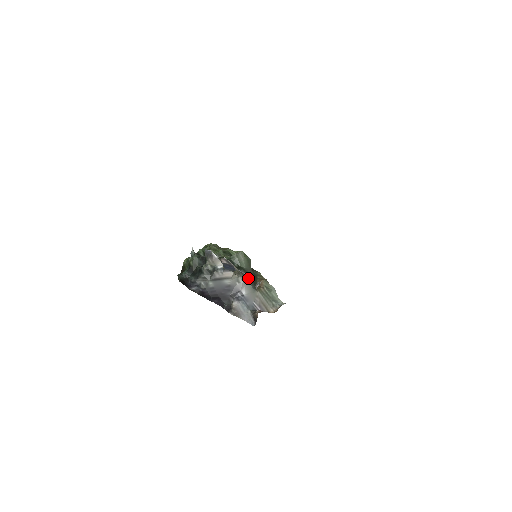
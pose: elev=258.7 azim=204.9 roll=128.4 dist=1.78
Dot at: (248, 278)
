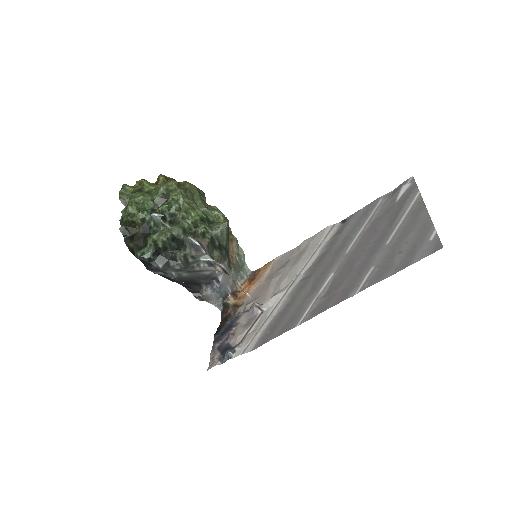
Dot at: (227, 258)
